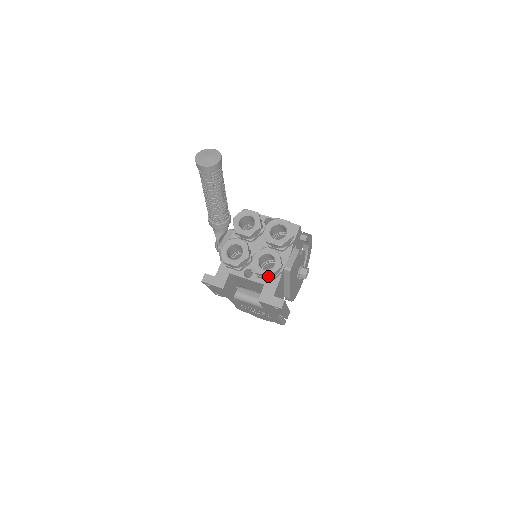
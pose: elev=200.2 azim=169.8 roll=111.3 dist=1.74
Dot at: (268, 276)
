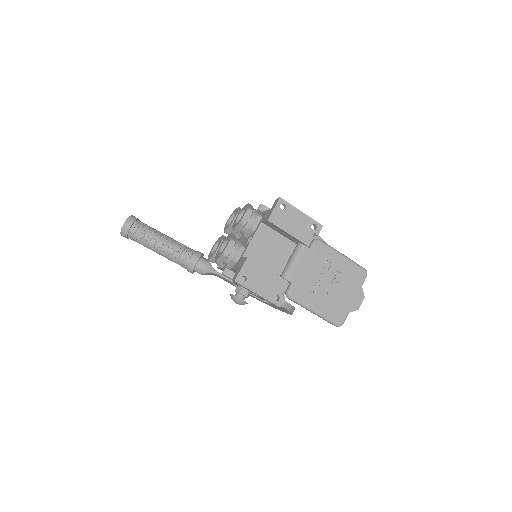
Dot at: (248, 209)
